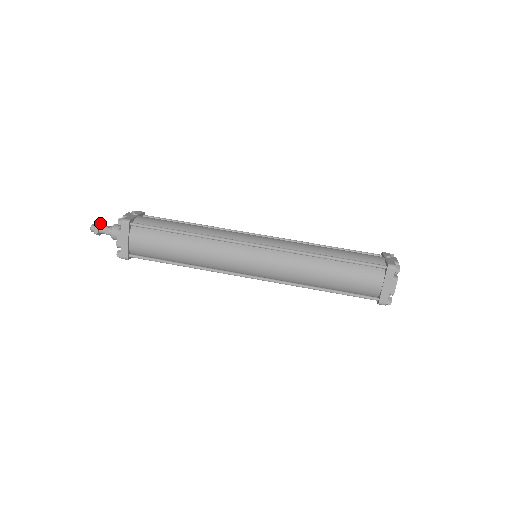
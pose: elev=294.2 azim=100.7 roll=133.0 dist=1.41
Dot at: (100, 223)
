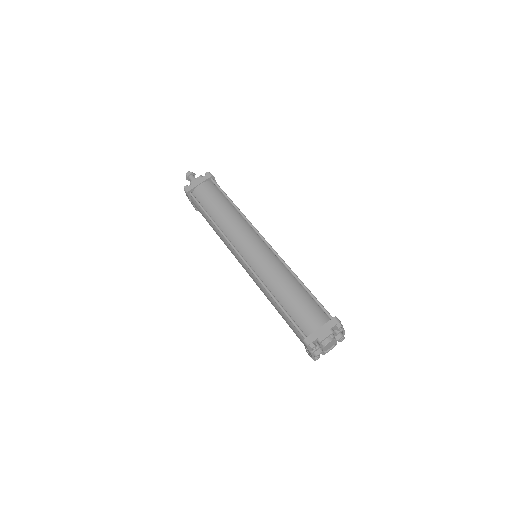
Dot at: occluded
